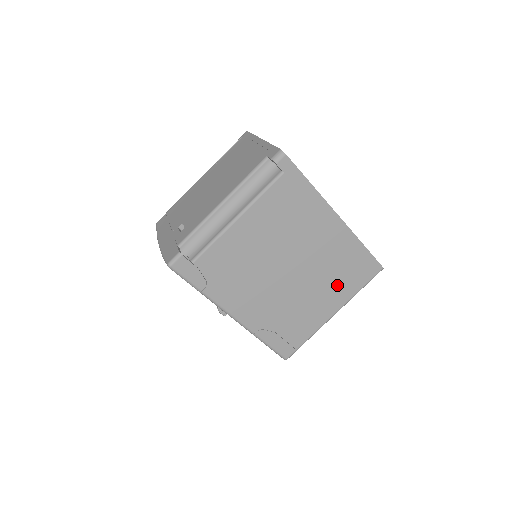
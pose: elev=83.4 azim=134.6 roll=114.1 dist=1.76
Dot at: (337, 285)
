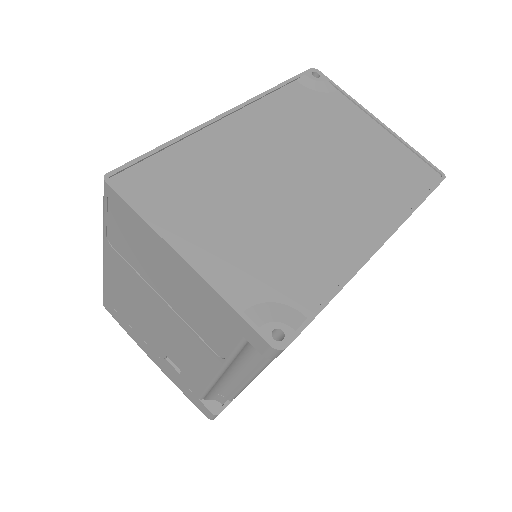
Dot at: occluded
